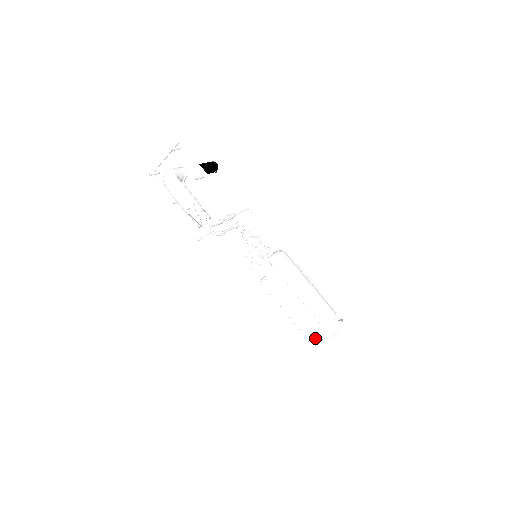
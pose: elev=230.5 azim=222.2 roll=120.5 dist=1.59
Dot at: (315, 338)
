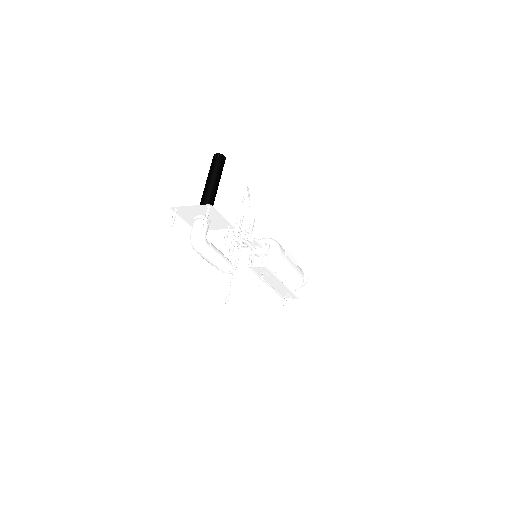
Dot at: occluded
